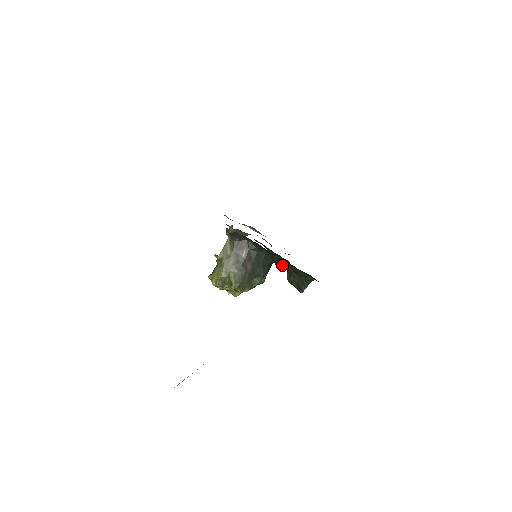
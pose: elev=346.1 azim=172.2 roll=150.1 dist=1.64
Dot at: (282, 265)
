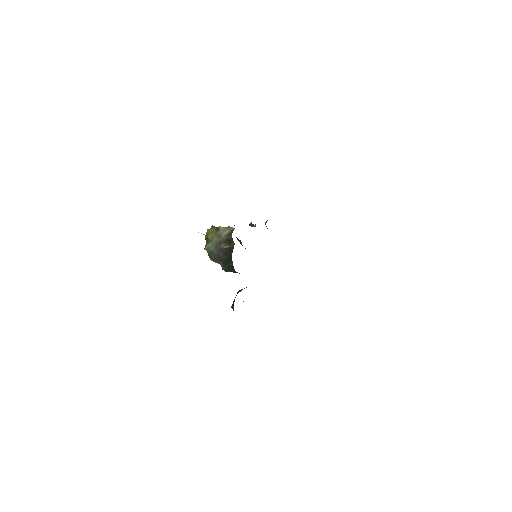
Dot at: occluded
